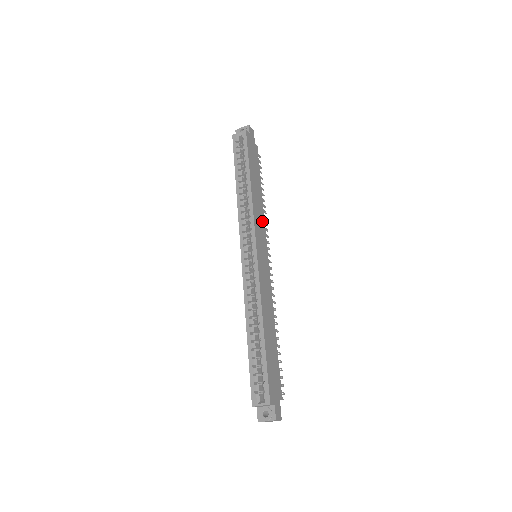
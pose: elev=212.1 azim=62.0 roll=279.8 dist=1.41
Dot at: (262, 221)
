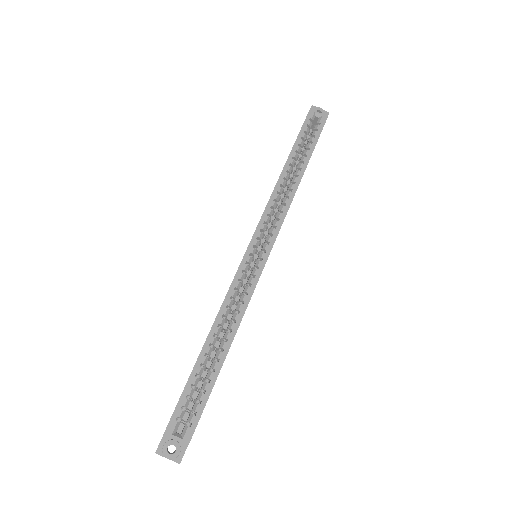
Dot at: occluded
